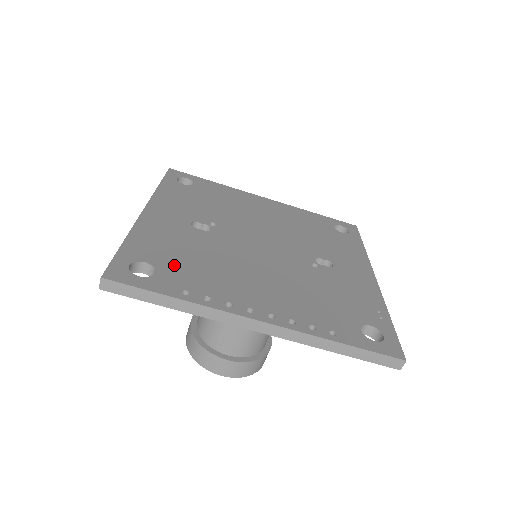
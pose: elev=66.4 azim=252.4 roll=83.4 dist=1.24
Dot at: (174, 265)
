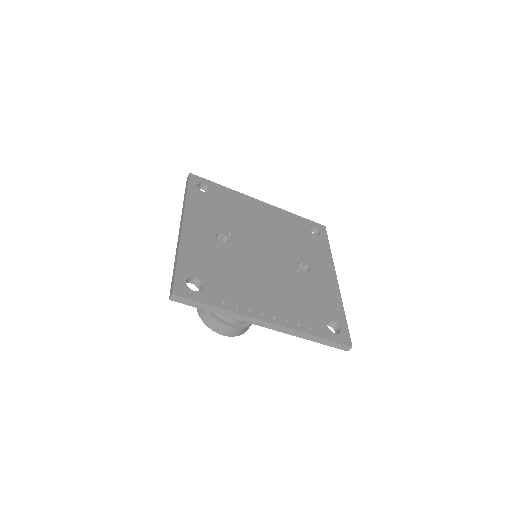
Dot at: (212, 279)
